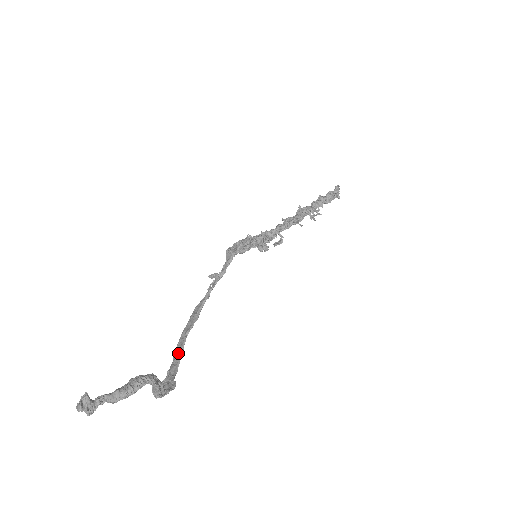
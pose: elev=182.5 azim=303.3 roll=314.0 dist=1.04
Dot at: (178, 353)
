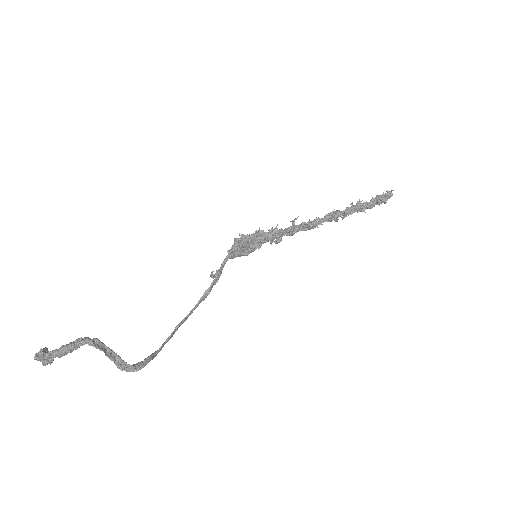
Dot at: (166, 341)
